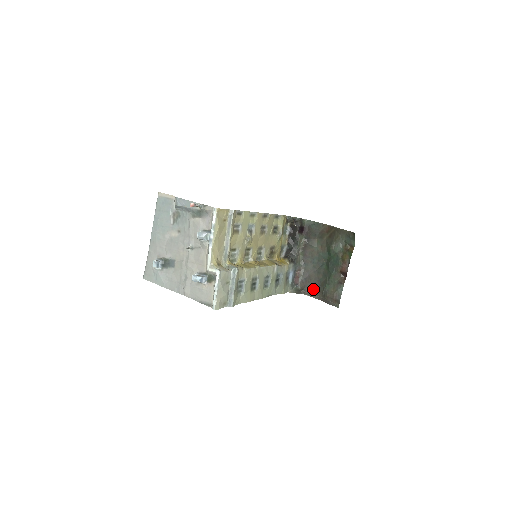
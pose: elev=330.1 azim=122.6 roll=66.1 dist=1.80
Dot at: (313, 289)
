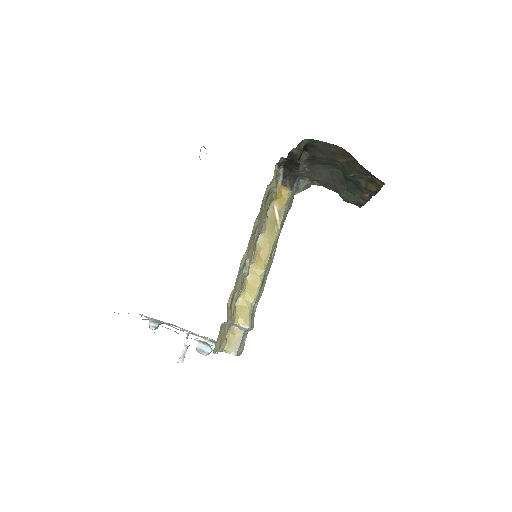
Dot at: (326, 184)
